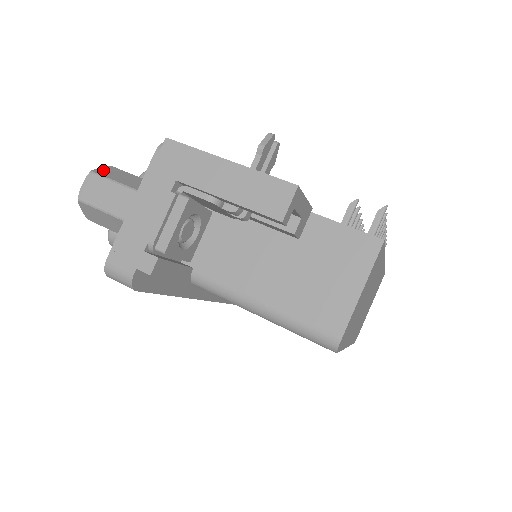
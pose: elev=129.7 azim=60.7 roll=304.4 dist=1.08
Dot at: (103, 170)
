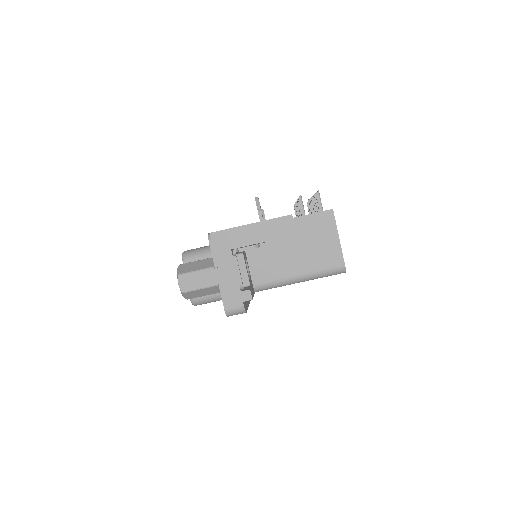
Dot at: (181, 270)
